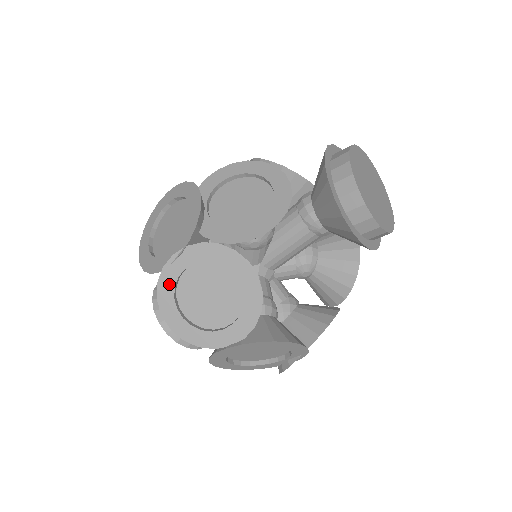
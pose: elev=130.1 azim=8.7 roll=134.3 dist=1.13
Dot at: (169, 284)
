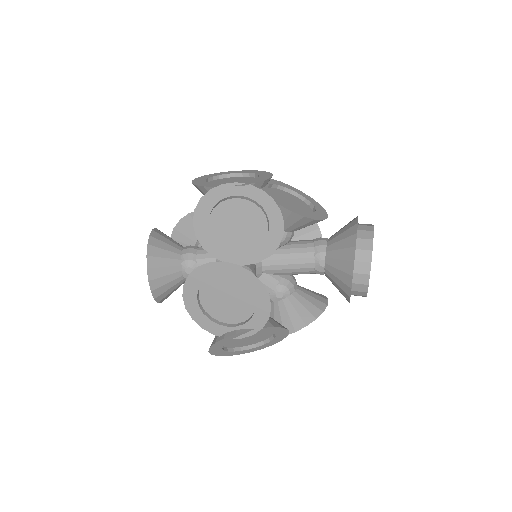
Dot at: (218, 196)
